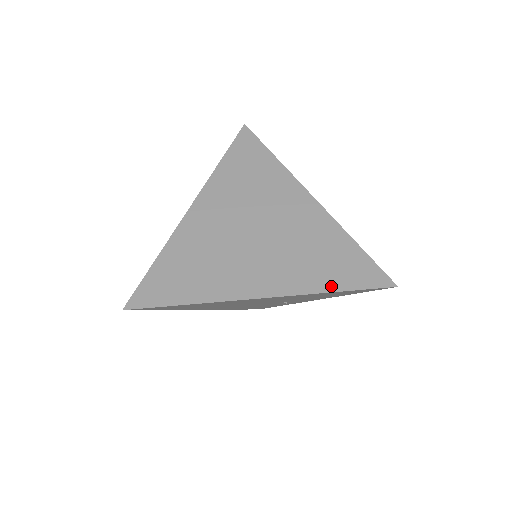
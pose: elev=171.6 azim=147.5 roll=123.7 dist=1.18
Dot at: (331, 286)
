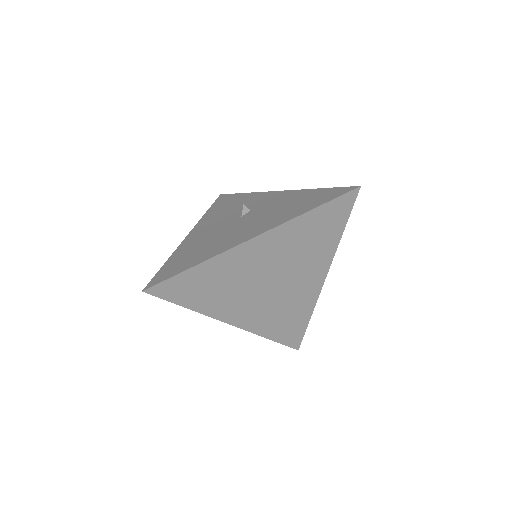
Dot at: (272, 336)
